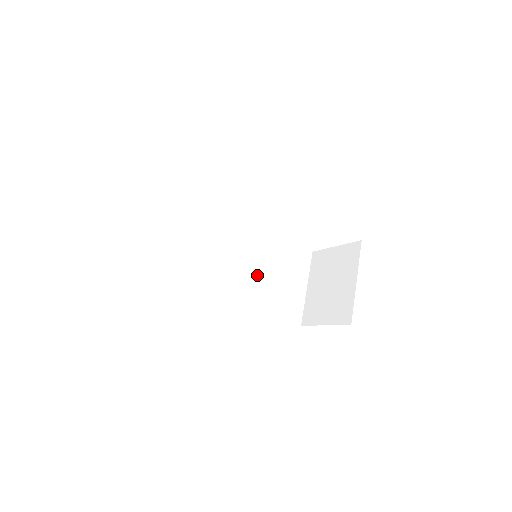
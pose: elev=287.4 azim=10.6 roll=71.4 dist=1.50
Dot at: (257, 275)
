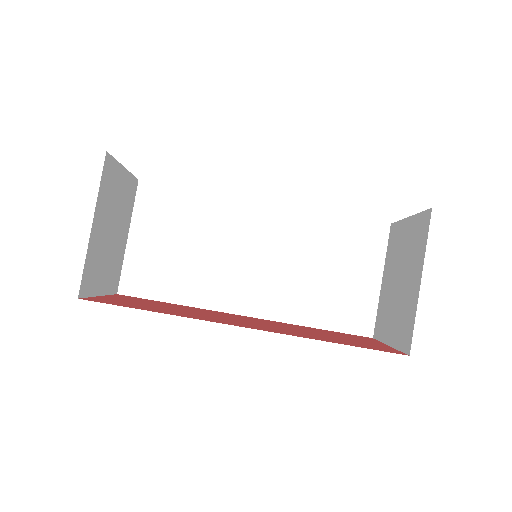
Dot at: (291, 273)
